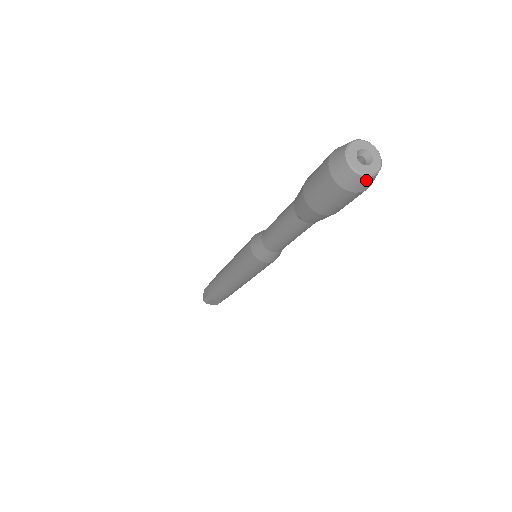
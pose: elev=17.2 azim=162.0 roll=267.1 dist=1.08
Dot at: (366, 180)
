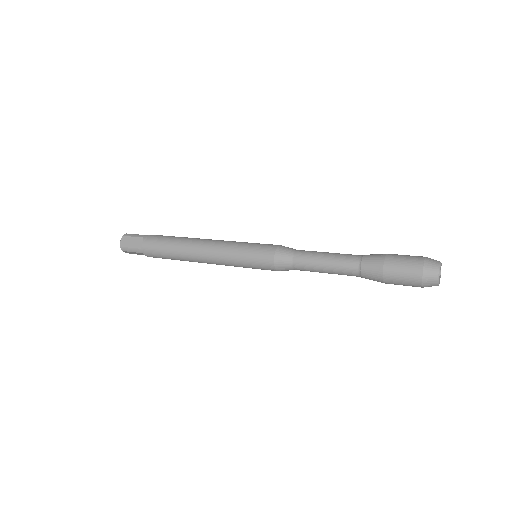
Dot at: occluded
